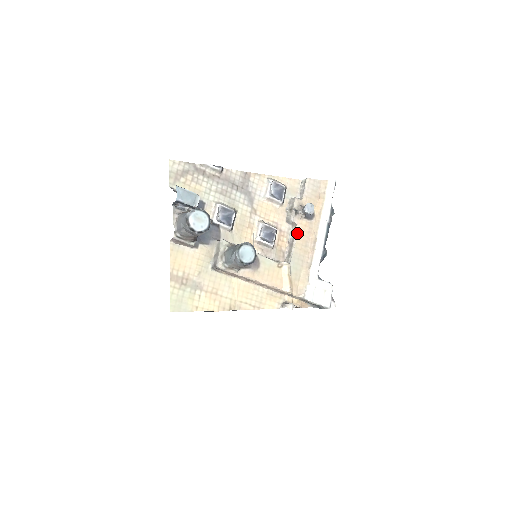
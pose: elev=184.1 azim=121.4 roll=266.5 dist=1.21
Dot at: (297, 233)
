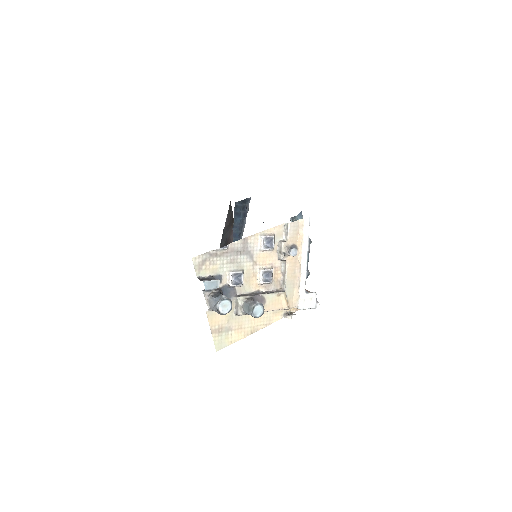
Dot at: (287, 267)
